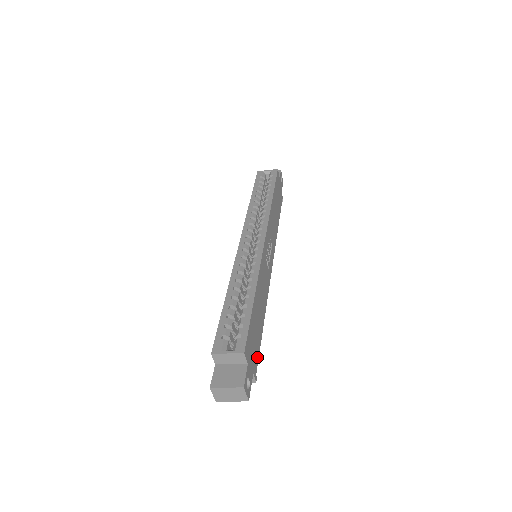
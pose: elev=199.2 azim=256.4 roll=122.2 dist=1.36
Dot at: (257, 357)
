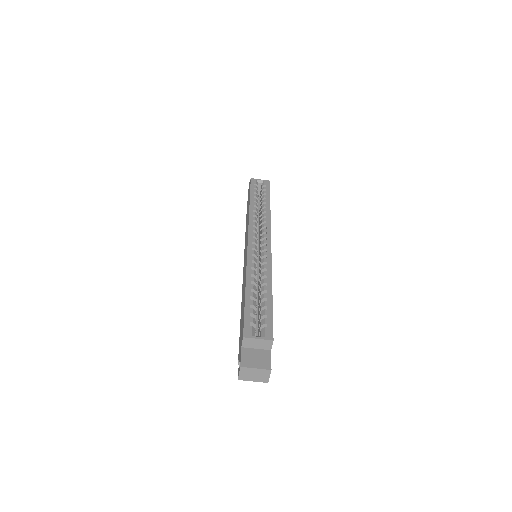
Dot at: occluded
